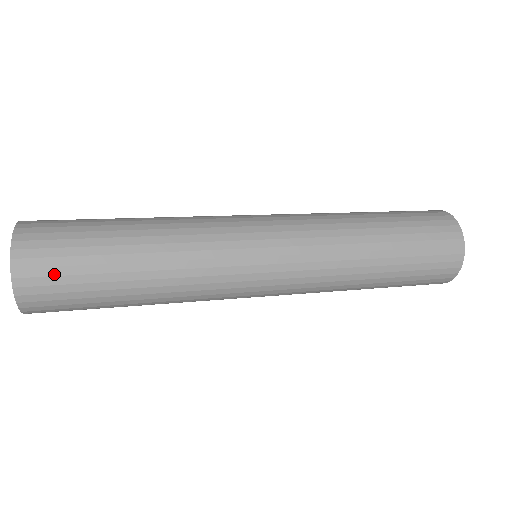
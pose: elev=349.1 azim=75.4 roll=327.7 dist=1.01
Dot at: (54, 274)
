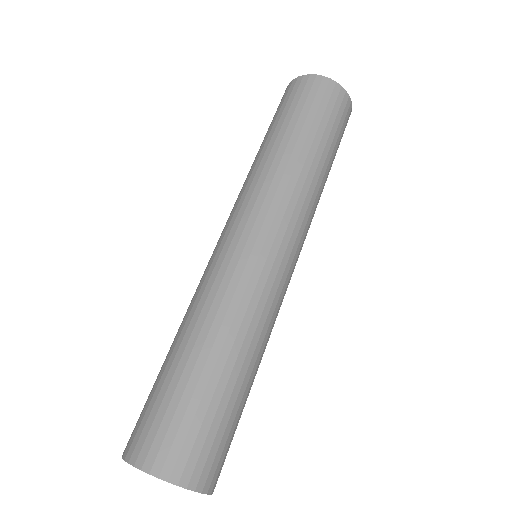
Dot at: occluded
